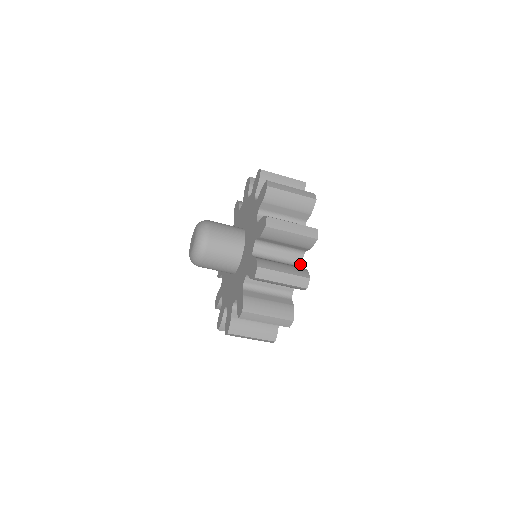
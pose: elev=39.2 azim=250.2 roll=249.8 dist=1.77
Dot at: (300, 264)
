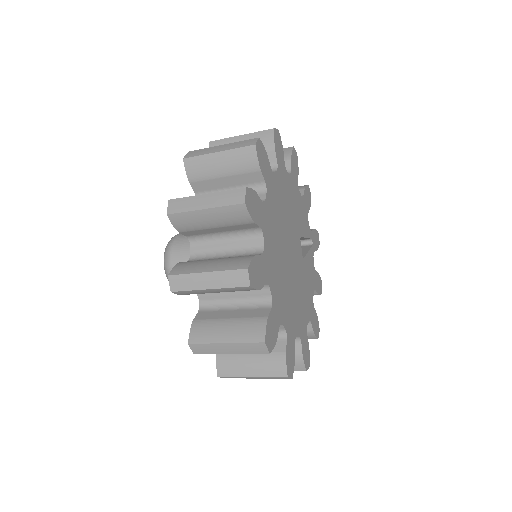
Dot at: (269, 300)
